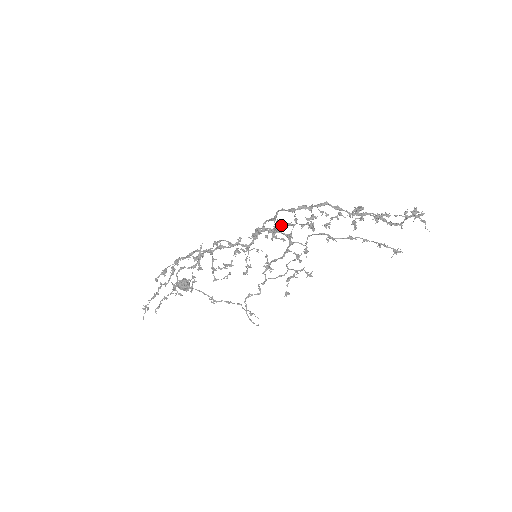
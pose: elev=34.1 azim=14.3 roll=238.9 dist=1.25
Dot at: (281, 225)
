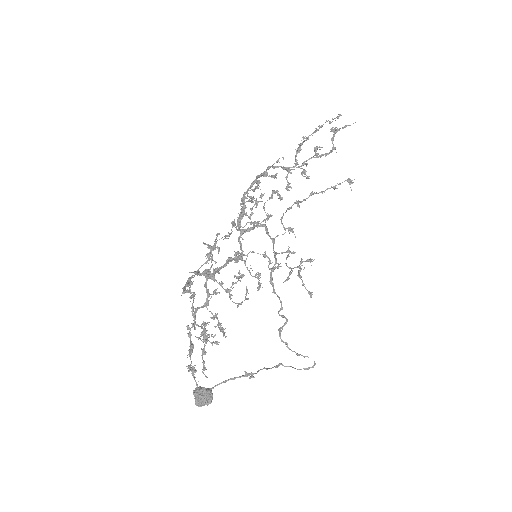
Dot at: (255, 201)
